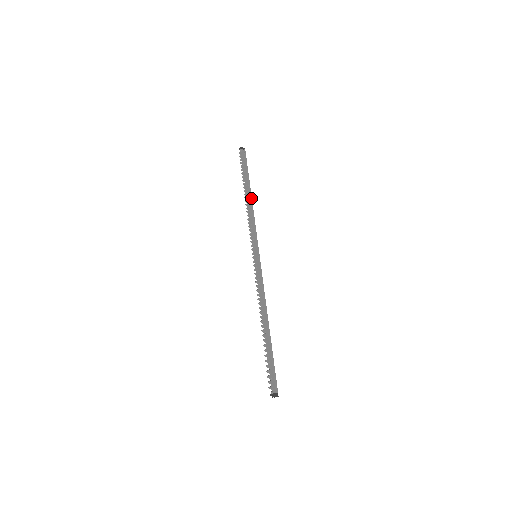
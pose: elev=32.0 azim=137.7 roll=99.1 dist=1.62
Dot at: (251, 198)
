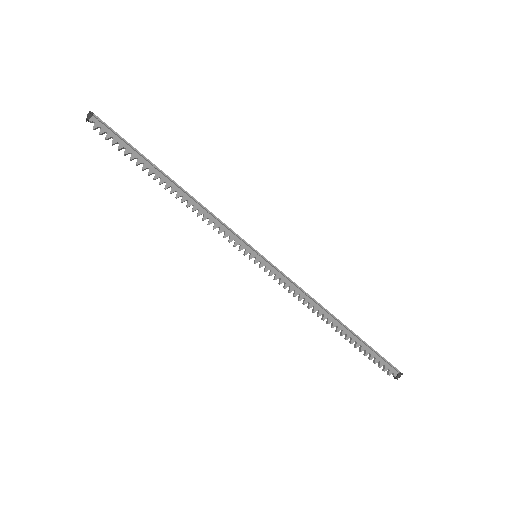
Dot at: (177, 186)
